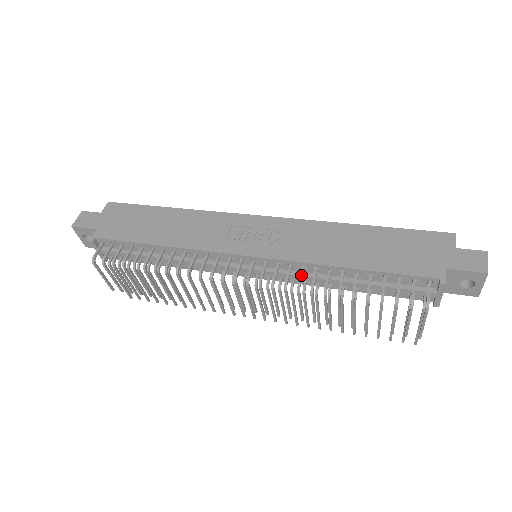
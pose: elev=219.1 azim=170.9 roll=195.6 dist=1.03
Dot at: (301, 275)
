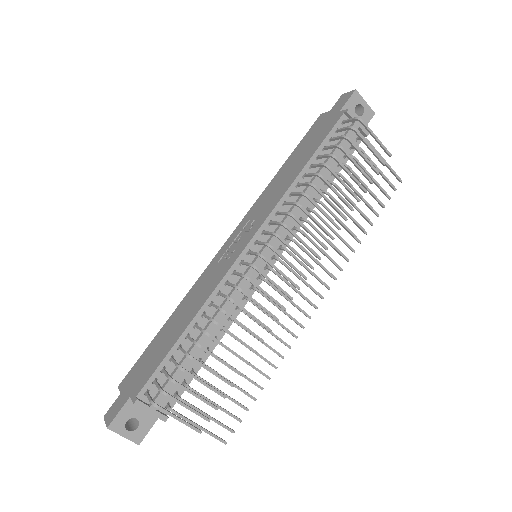
Dot at: (288, 203)
